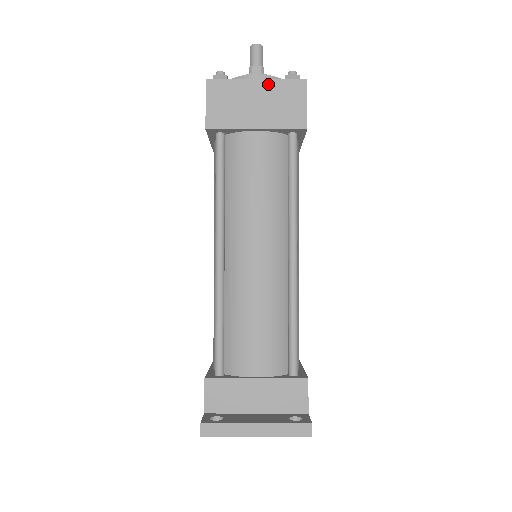
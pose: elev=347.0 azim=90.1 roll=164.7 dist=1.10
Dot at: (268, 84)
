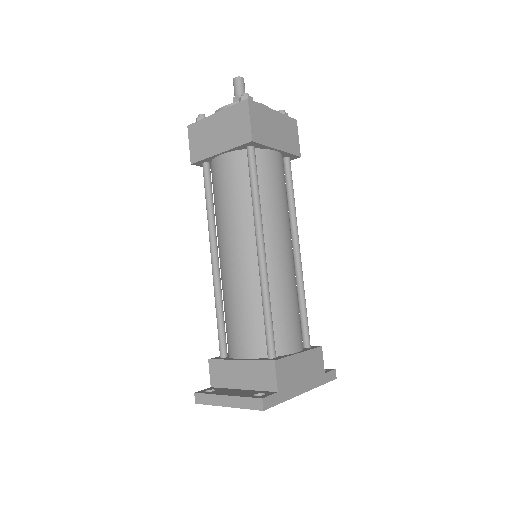
Dot at: (223, 113)
